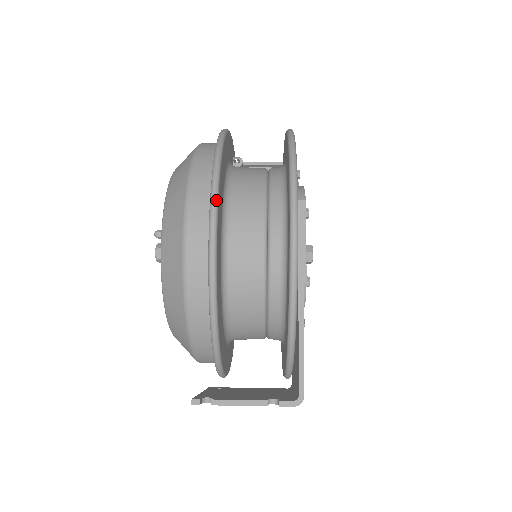
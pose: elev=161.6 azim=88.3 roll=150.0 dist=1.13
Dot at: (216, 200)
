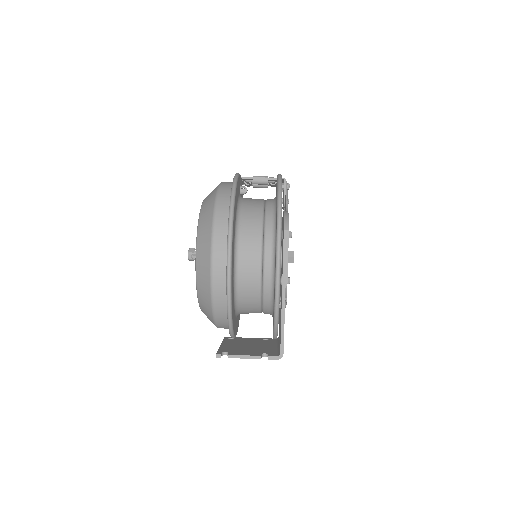
Dot at: (231, 246)
